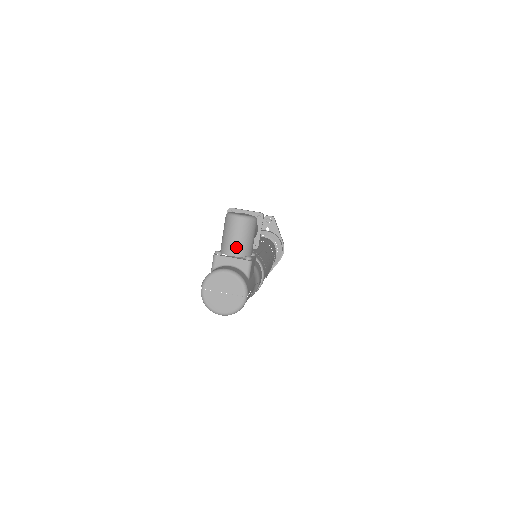
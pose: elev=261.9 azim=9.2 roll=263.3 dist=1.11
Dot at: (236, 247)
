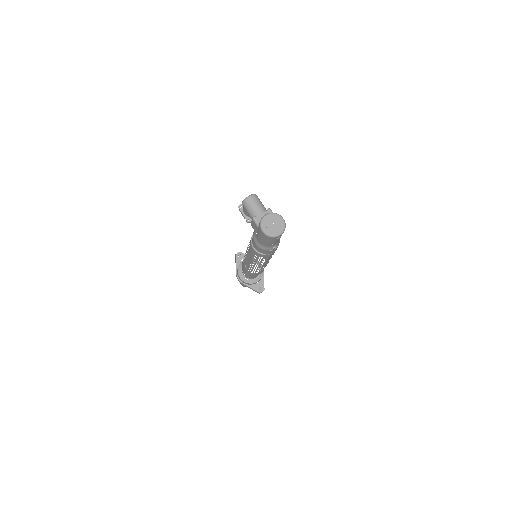
Dot at: (259, 209)
